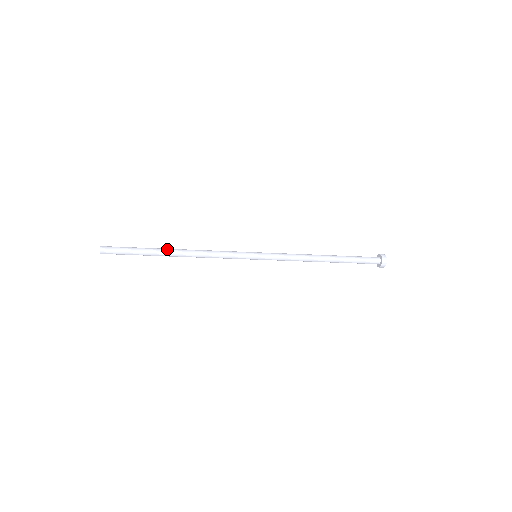
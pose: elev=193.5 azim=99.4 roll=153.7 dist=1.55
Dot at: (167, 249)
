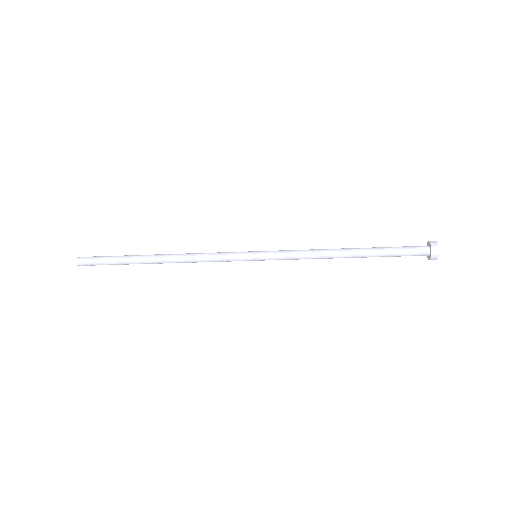
Dot at: occluded
